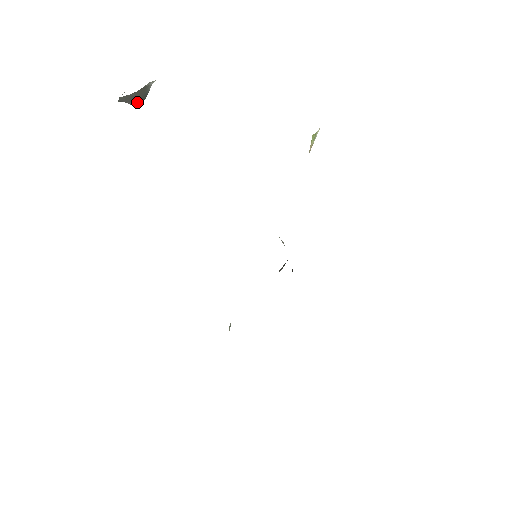
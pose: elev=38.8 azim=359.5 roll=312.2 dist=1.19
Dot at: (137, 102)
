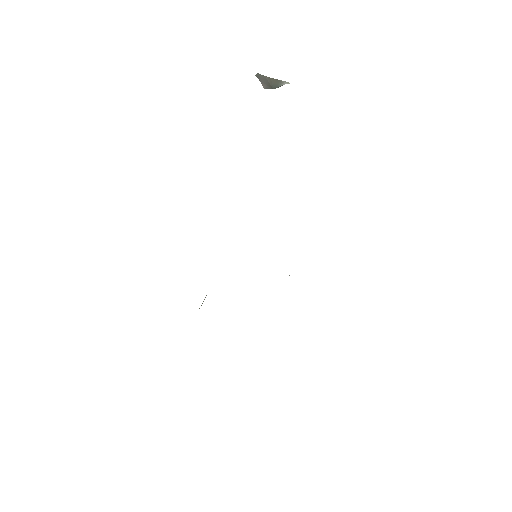
Dot at: (268, 87)
